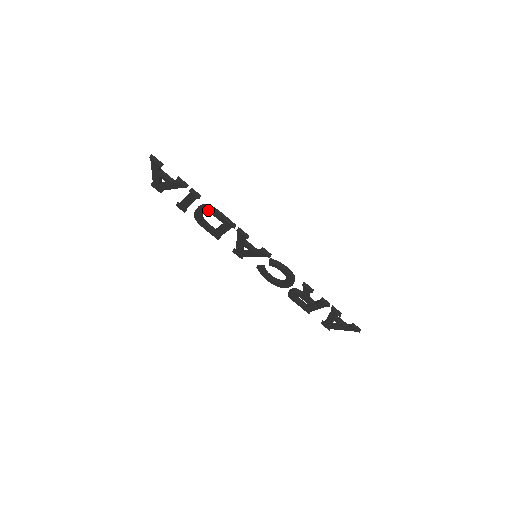
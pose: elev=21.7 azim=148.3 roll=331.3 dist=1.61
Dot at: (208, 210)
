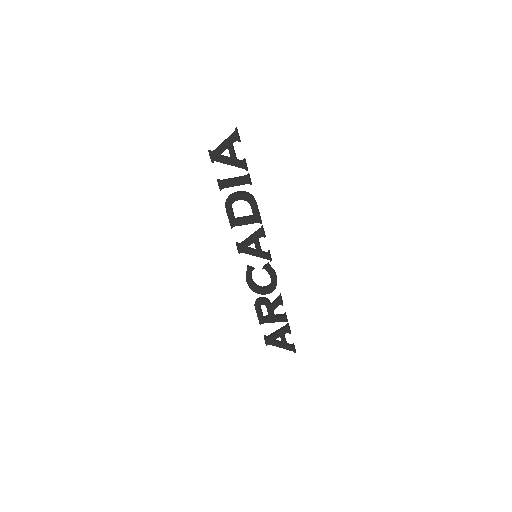
Dot at: (250, 198)
